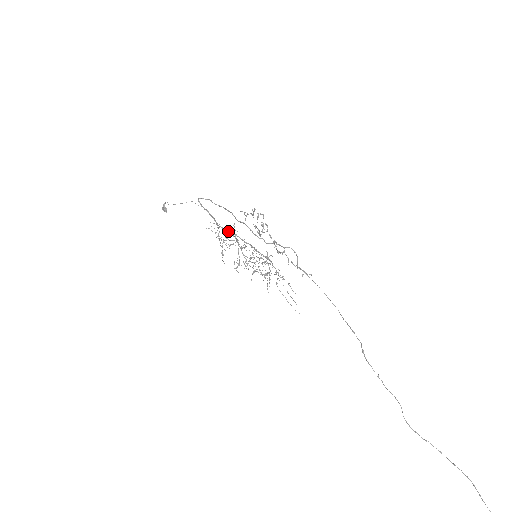
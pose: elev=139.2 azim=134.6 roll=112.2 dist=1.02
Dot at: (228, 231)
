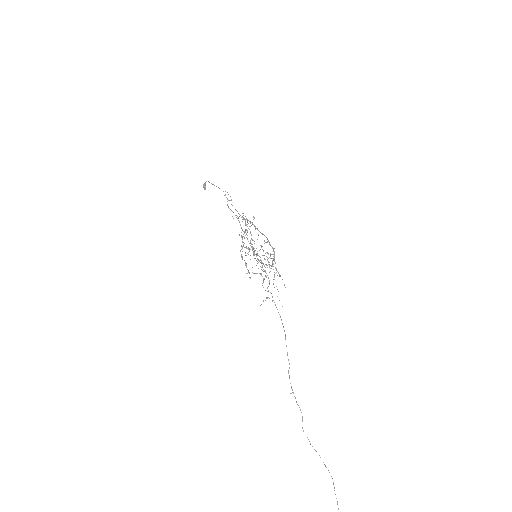
Dot at: occluded
